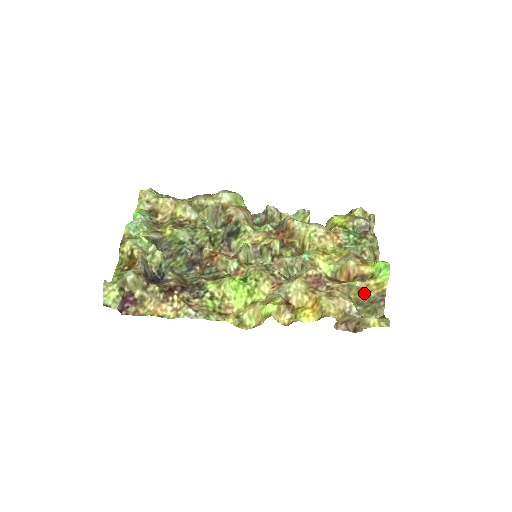
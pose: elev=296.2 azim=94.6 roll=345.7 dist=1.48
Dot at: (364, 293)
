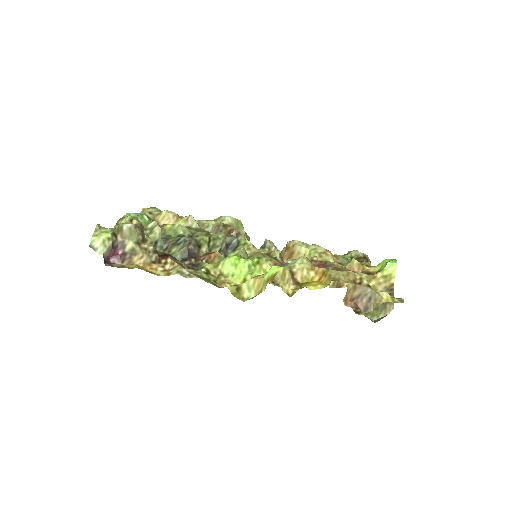
Dot at: occluded
